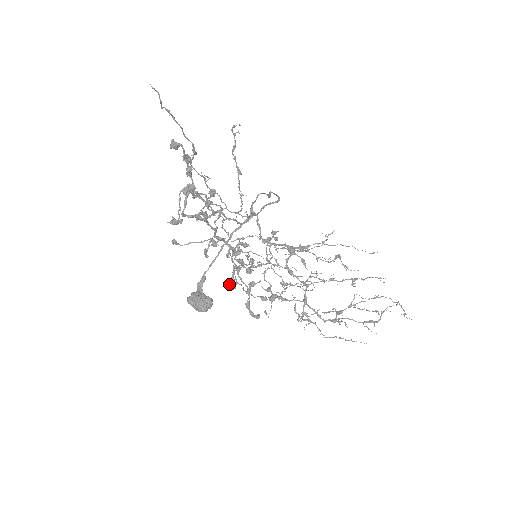
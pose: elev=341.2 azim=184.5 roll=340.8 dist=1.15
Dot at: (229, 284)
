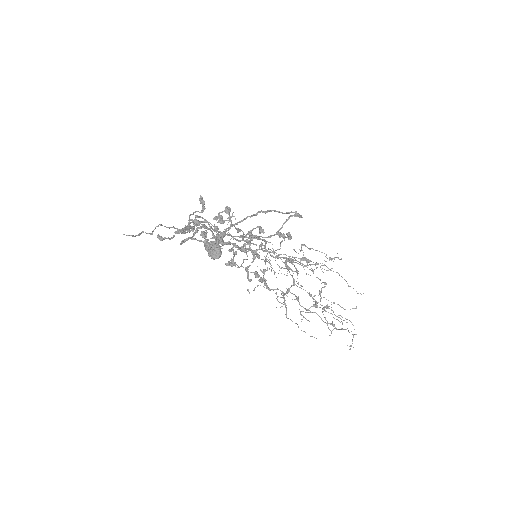
Dot at: (228, 264)
